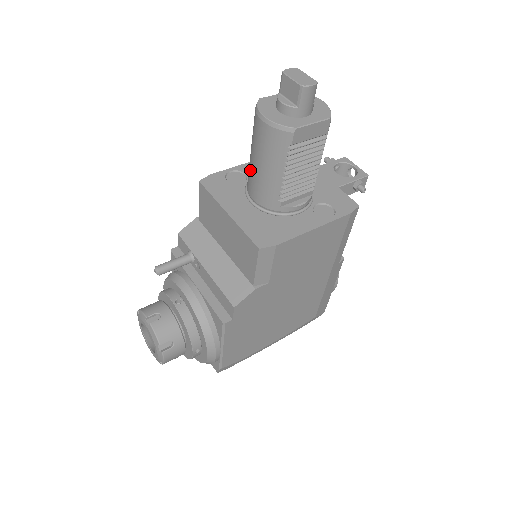
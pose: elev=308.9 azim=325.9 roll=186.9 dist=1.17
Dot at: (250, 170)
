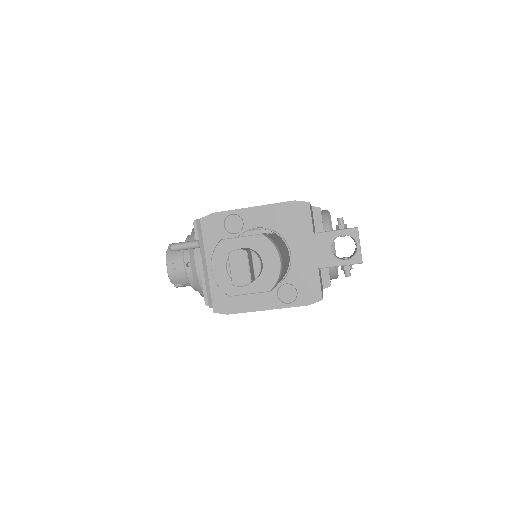
Dot at: occluded
